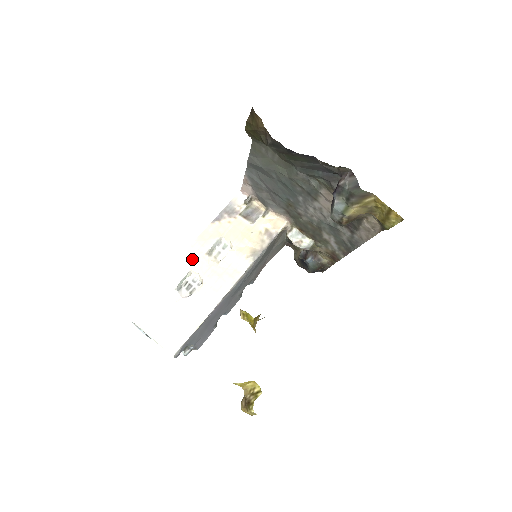
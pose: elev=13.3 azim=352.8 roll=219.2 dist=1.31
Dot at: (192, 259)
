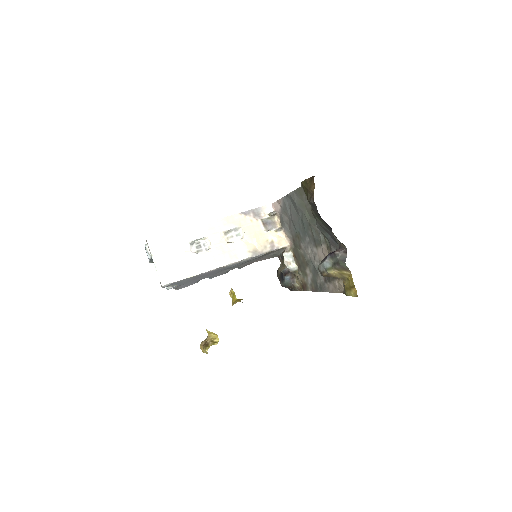
Dot at: (212, 230)
